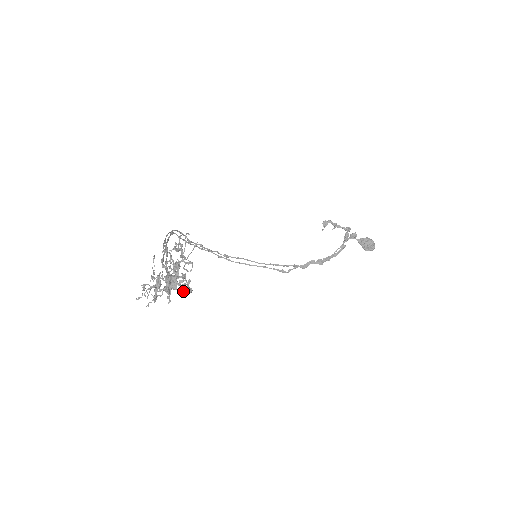
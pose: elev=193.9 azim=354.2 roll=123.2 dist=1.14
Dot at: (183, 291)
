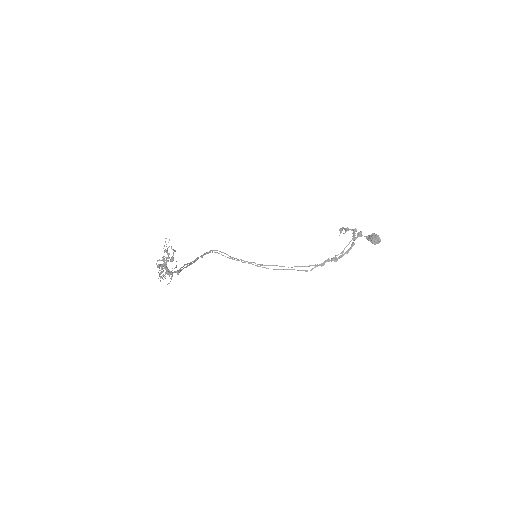
Dot at: (157, 266)
